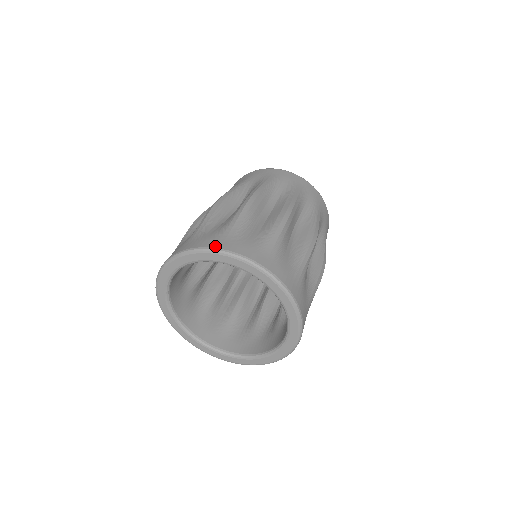
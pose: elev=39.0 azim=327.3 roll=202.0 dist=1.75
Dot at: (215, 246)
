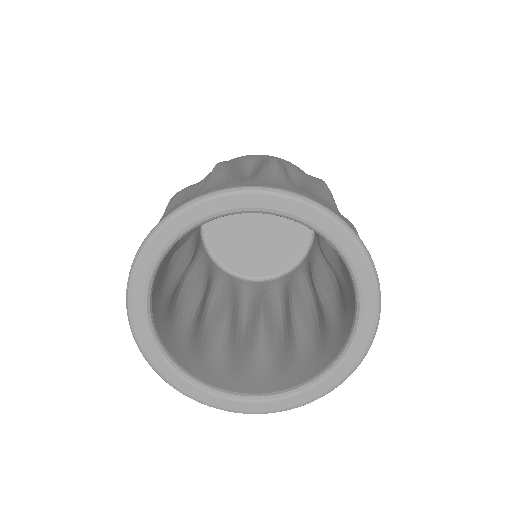
Dot at: occluded
